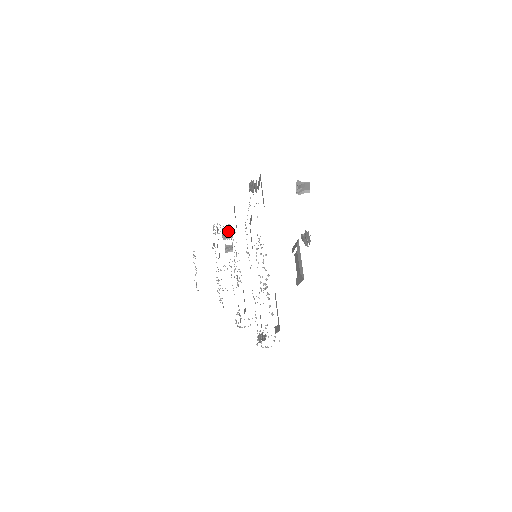
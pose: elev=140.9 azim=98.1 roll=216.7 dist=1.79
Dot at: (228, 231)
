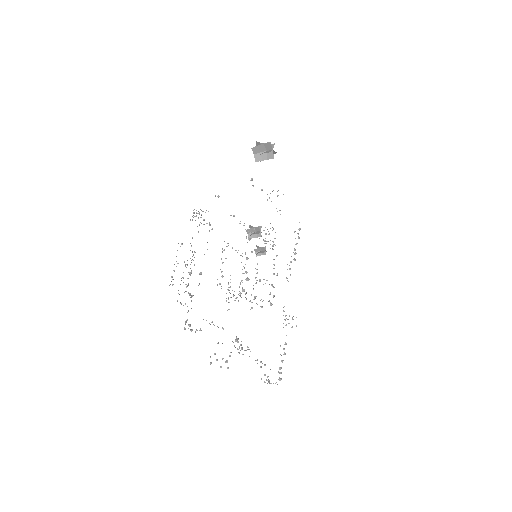
Dot at: occluded
